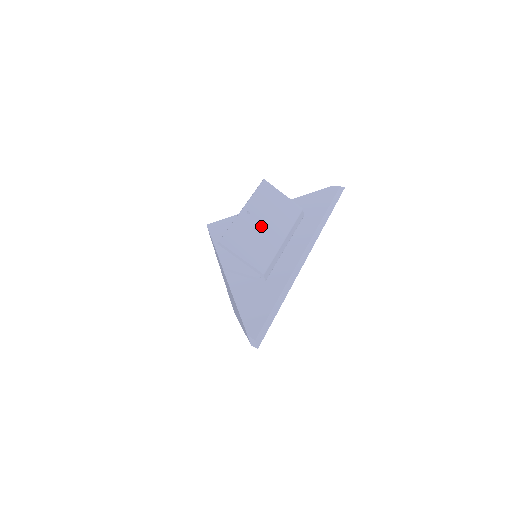
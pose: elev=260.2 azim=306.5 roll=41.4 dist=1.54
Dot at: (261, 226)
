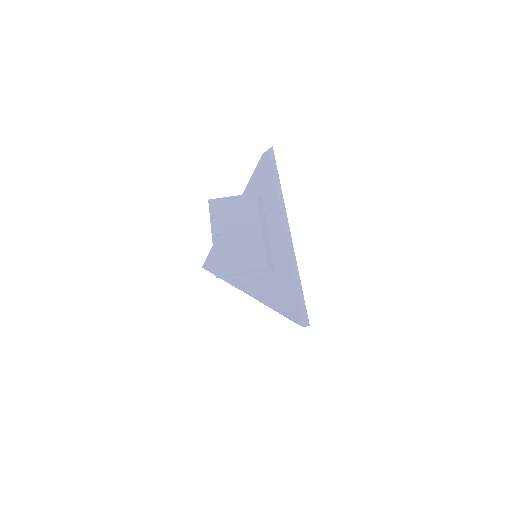
Dot at: (236, 236)
